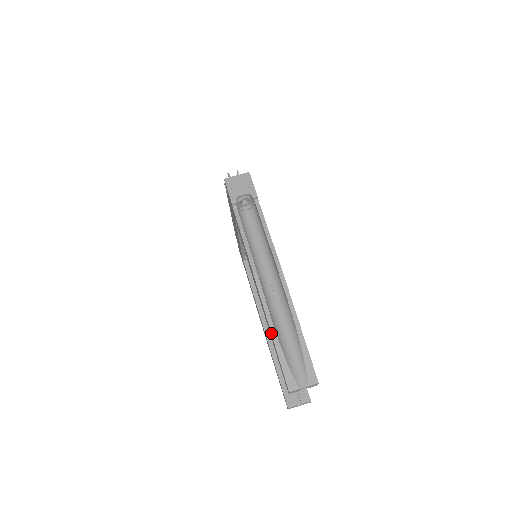
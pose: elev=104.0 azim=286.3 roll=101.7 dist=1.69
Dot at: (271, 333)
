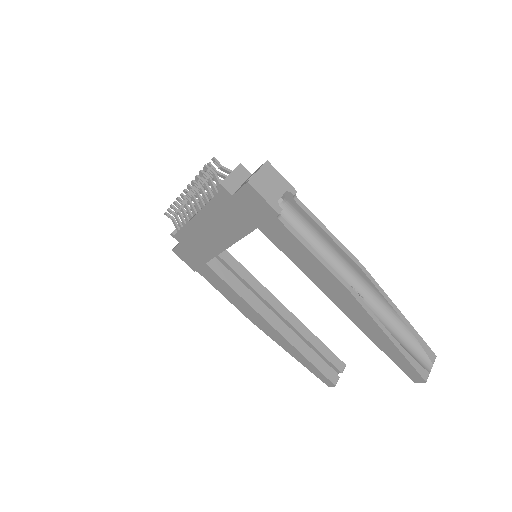
Dot at: (391, 340)
